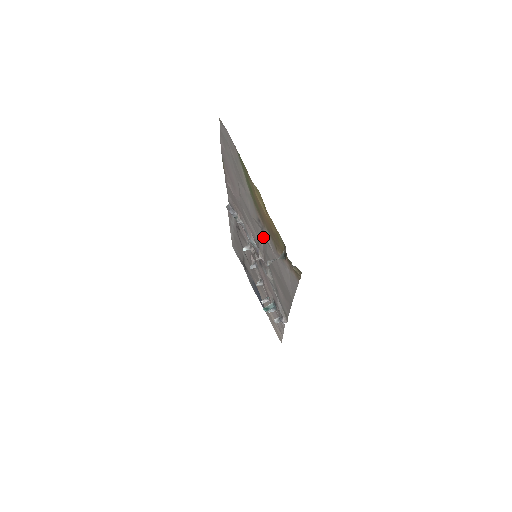
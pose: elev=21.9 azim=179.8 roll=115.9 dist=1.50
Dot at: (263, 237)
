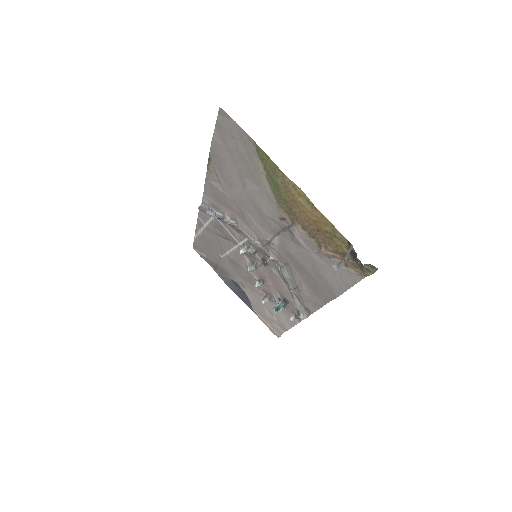
Dot at: (278, 235)
